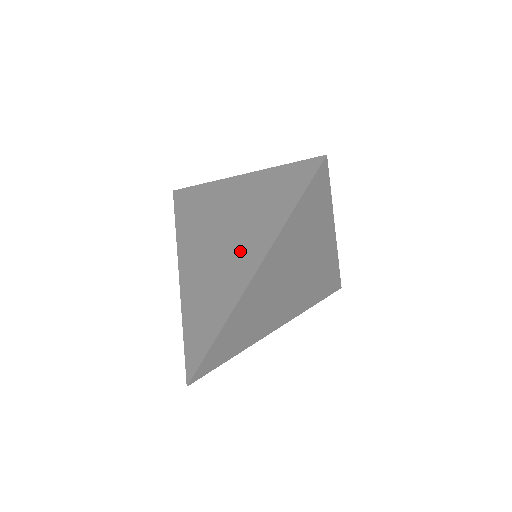
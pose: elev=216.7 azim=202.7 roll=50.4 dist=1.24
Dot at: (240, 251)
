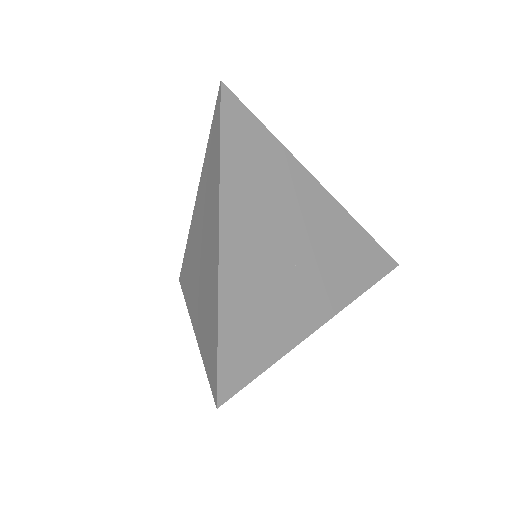
Dot at: (209, 230)
